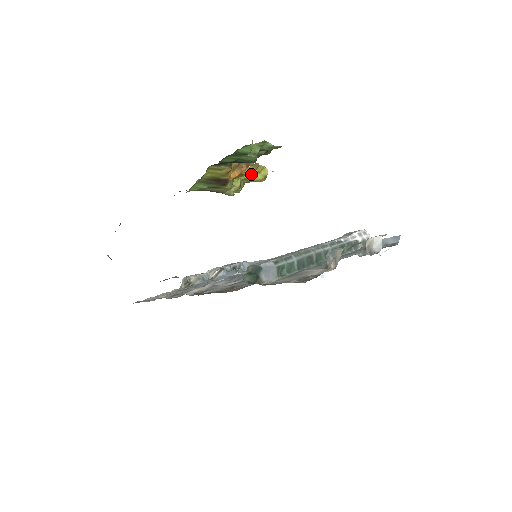
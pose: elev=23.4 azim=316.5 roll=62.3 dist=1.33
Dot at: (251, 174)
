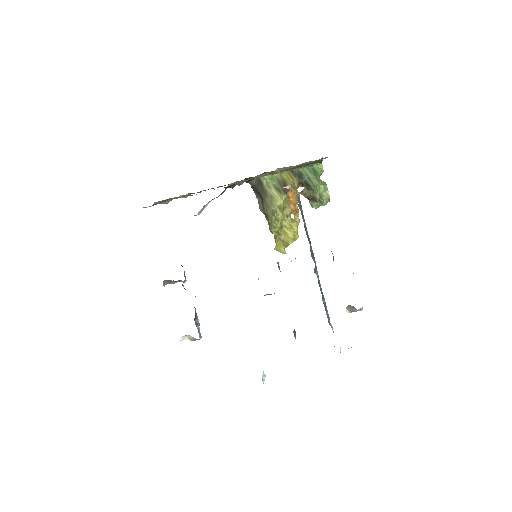
Dot at: (291, 225)
